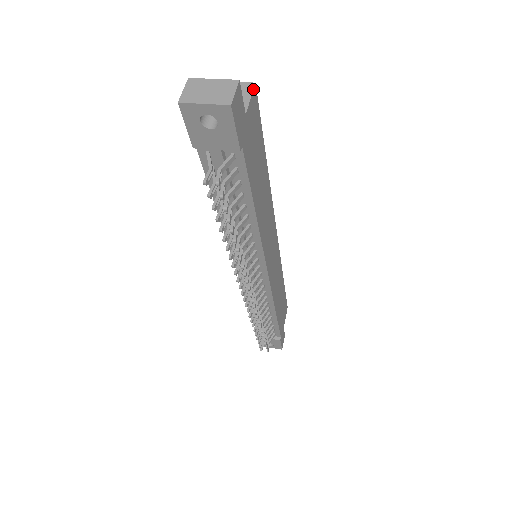
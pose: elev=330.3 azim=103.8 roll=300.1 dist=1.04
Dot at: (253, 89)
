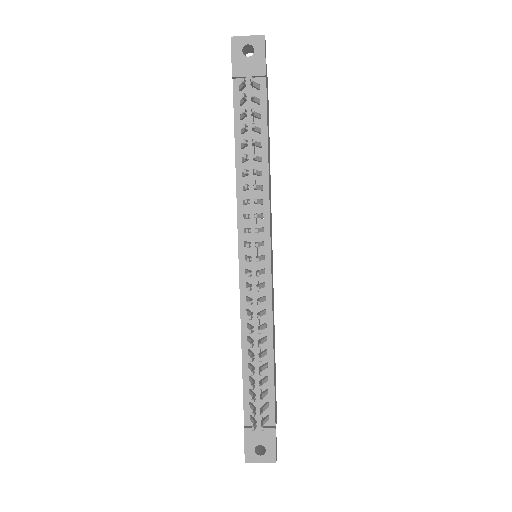
Dot at: (267, 78)
